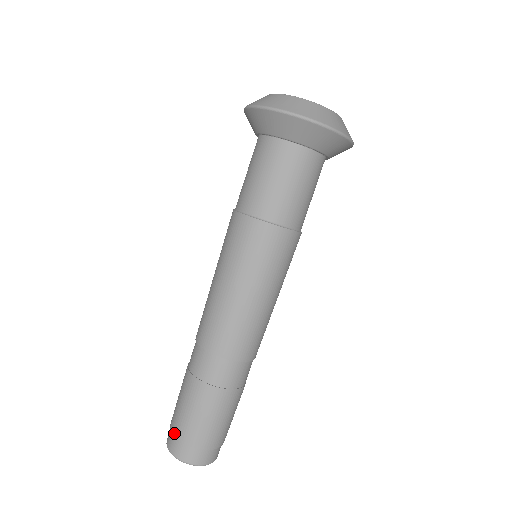
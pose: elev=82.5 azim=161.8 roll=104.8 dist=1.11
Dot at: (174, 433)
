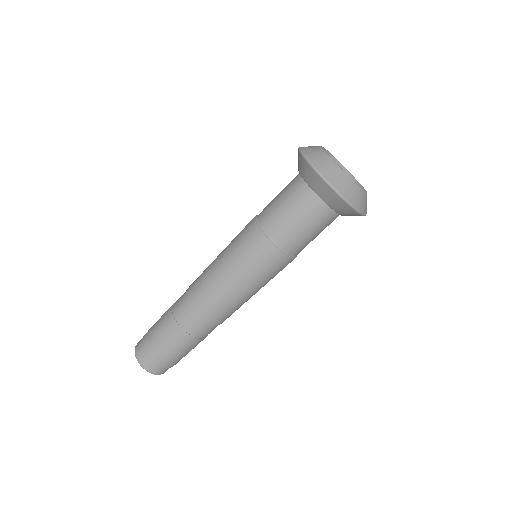
Dot at: (143, 339)
